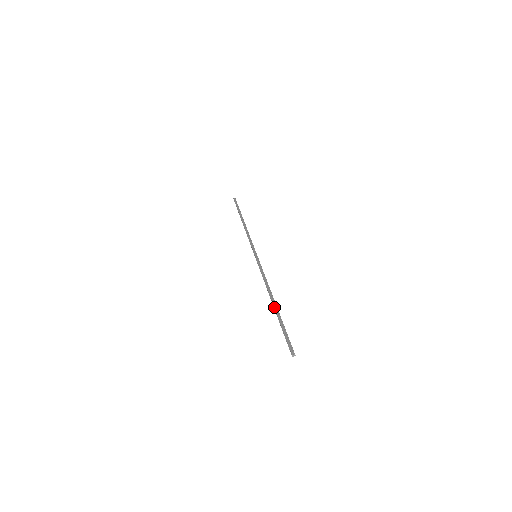
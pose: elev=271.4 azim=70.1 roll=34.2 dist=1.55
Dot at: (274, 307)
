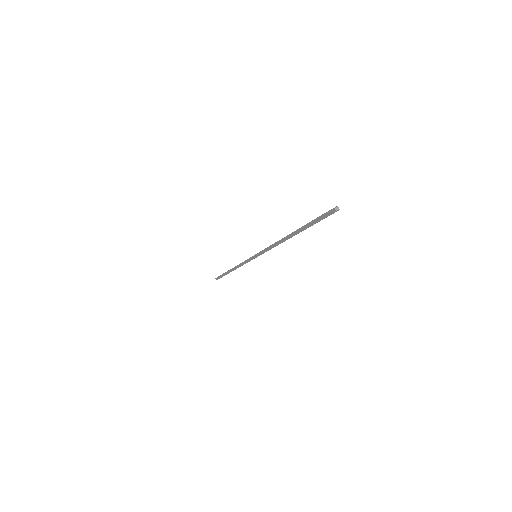
Dot at: (294, 231)
